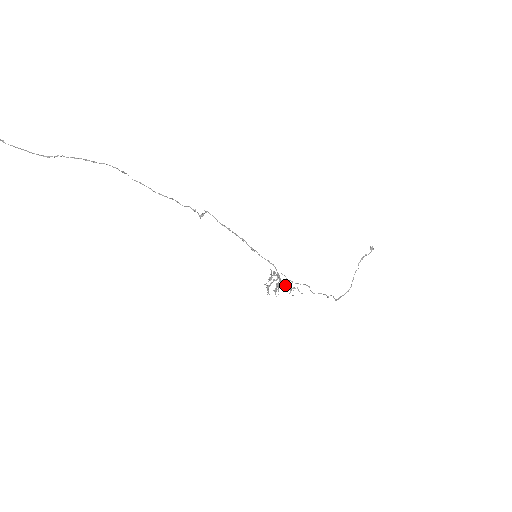
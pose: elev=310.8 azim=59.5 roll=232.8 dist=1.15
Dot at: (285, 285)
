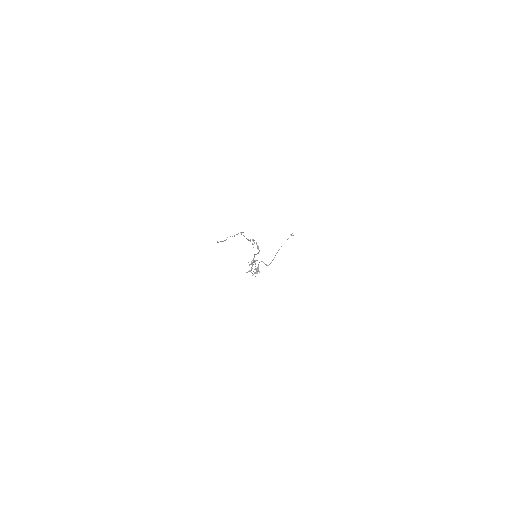
Dot at: occluded
